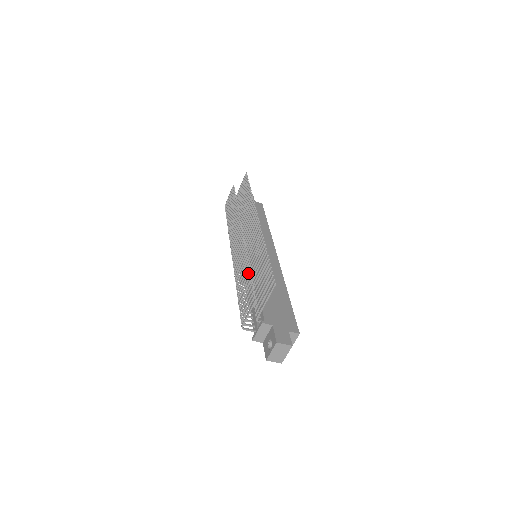
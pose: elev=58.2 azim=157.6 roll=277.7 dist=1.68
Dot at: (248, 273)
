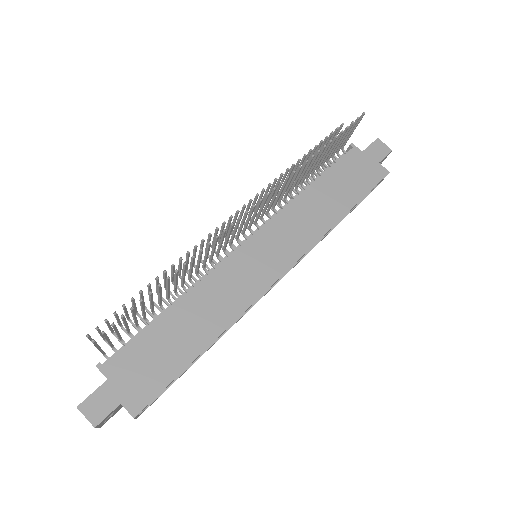
Dot at: (148, 286)
